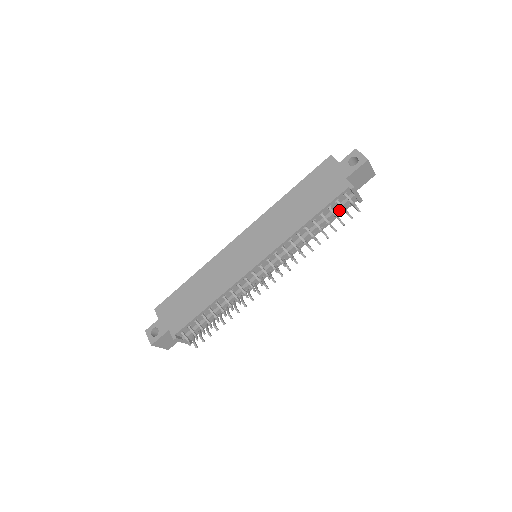
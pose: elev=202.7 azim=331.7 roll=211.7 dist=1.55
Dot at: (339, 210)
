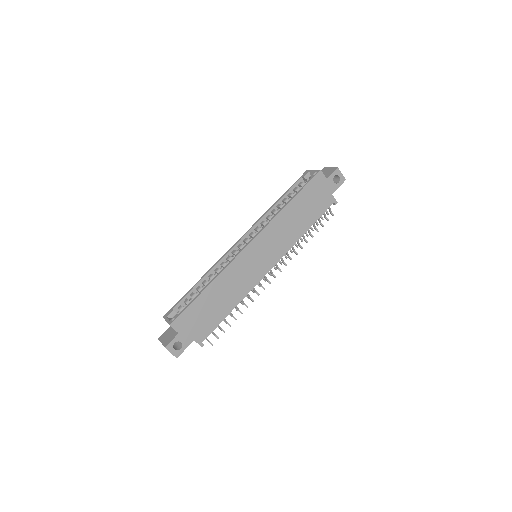
Dot at: occluded
